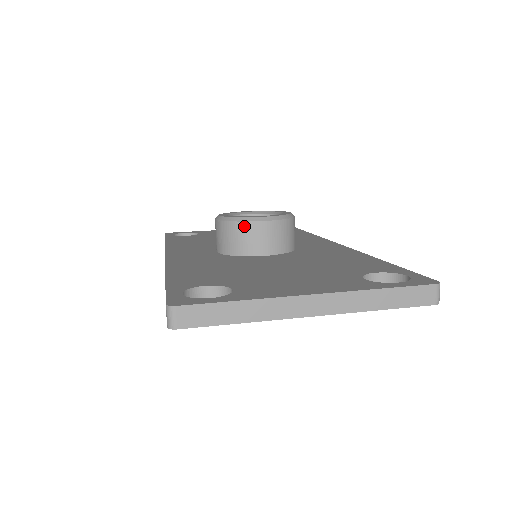
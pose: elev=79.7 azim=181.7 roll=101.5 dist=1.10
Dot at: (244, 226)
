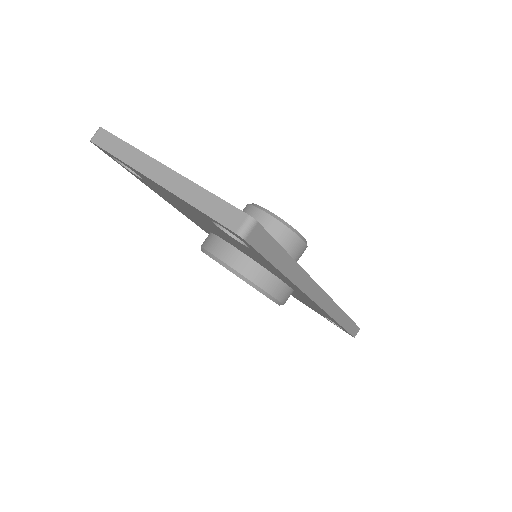
Dot at: (250, 208)
